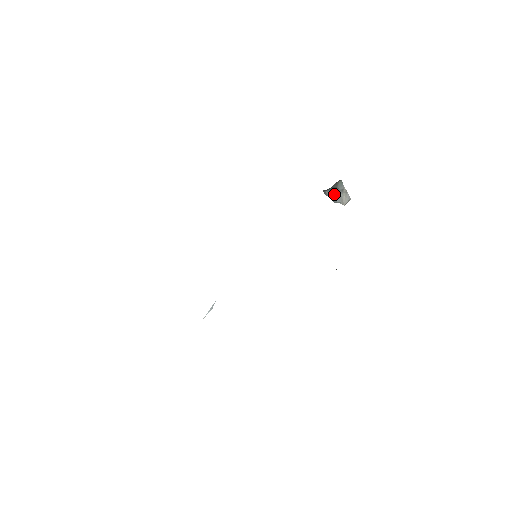
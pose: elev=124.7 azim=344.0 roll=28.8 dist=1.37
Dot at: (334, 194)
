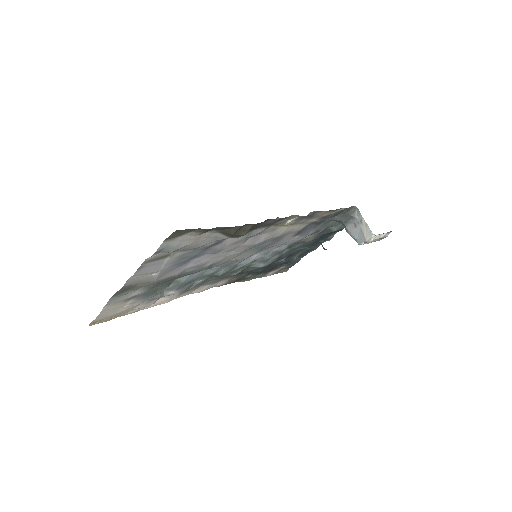
Dot at: (355, 229)
